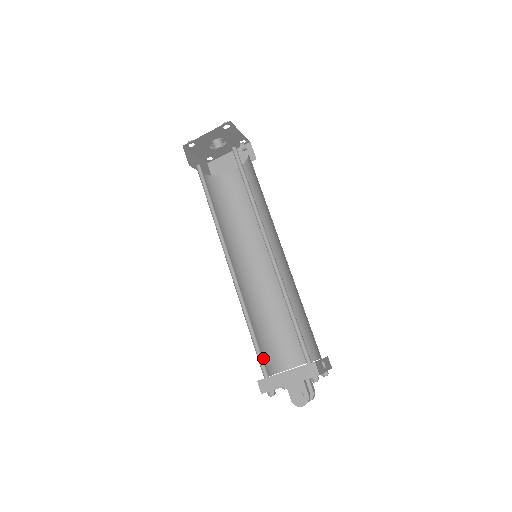
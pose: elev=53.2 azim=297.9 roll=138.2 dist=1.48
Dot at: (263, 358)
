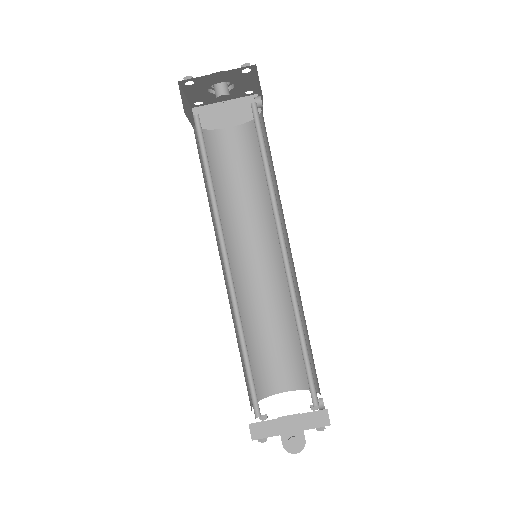
Dot at: (247, 386)
